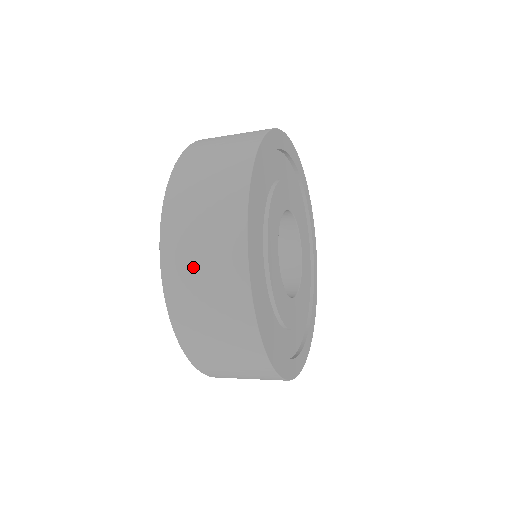
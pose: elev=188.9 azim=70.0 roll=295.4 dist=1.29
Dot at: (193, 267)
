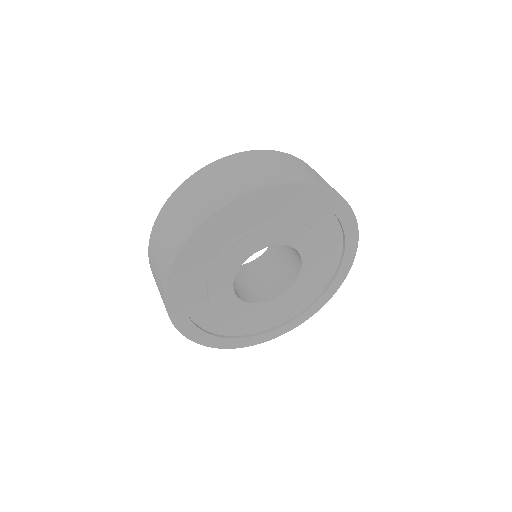
Dot at: occluded
